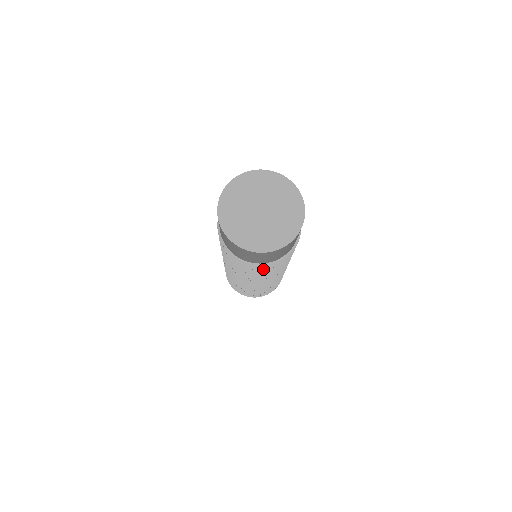
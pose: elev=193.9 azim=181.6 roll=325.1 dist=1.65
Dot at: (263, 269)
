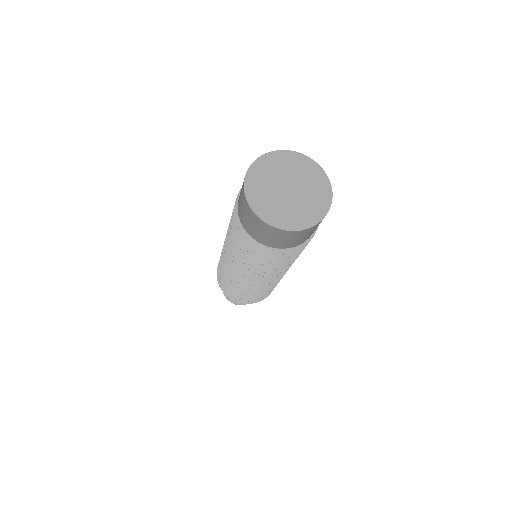
Dot at: (268, 256)
